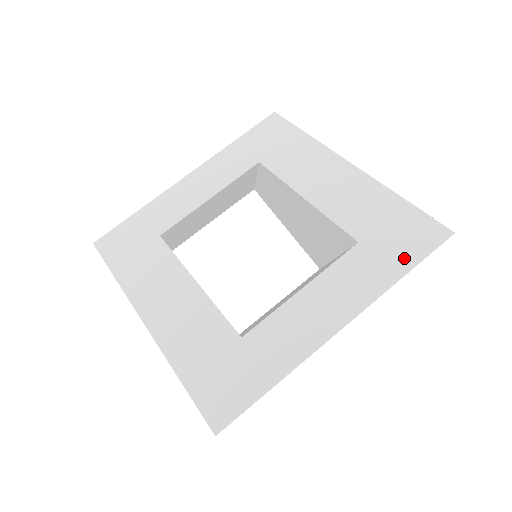
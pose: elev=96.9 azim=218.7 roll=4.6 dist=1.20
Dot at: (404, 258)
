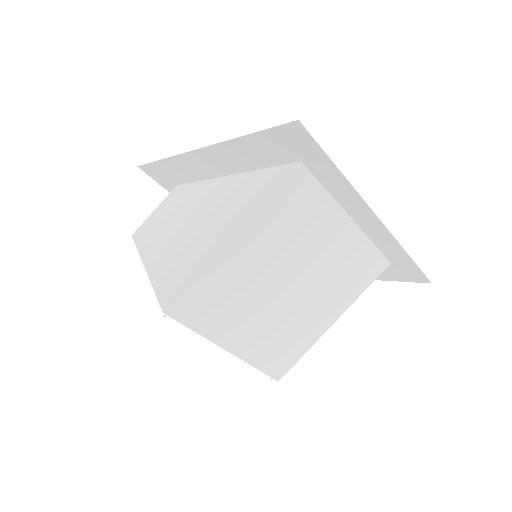
Dot at: (403, 261)
